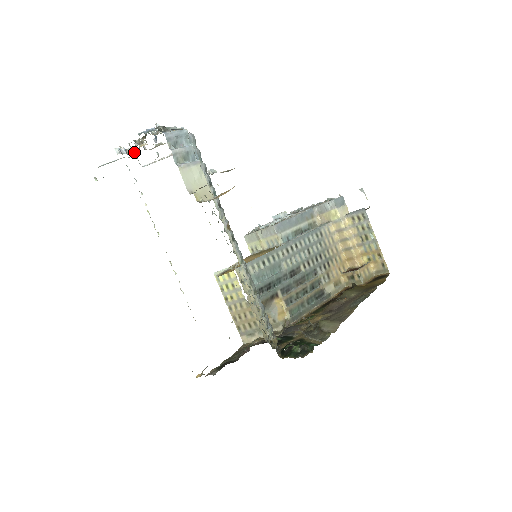
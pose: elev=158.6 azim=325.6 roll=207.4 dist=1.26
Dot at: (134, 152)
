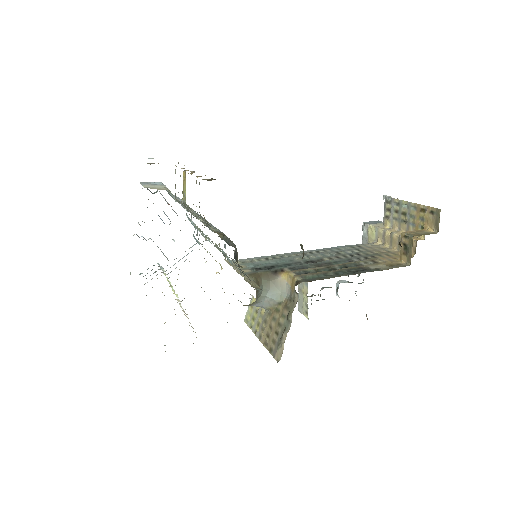
Dot at: occluded
